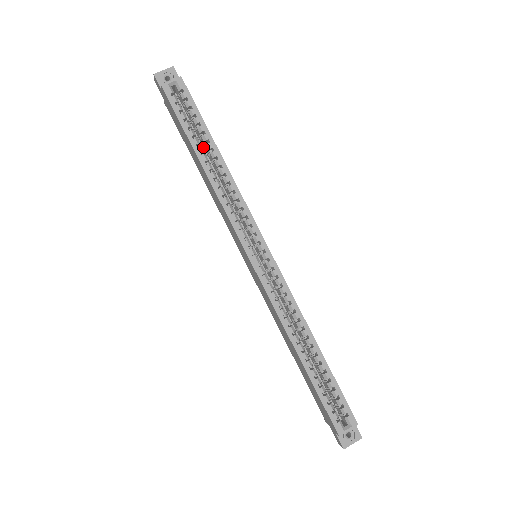
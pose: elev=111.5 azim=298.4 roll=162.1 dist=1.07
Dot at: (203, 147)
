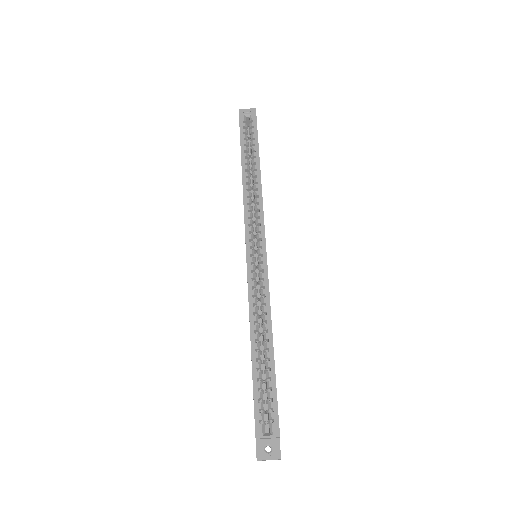
Dot at: (251, 163)
